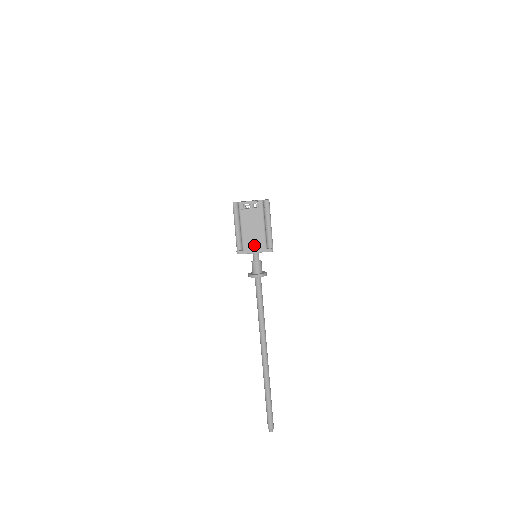
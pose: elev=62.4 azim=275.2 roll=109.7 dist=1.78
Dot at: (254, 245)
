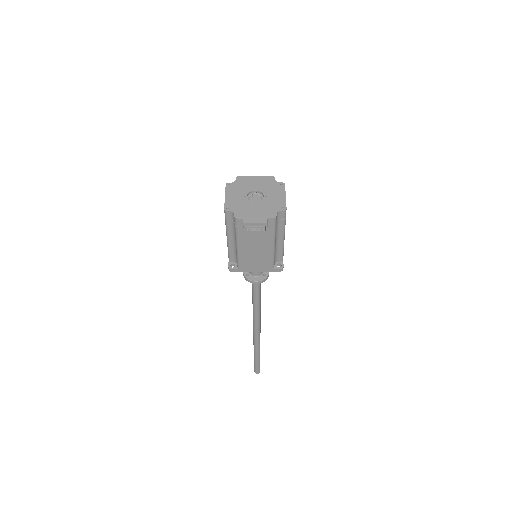
Dot at: (255, 264)
